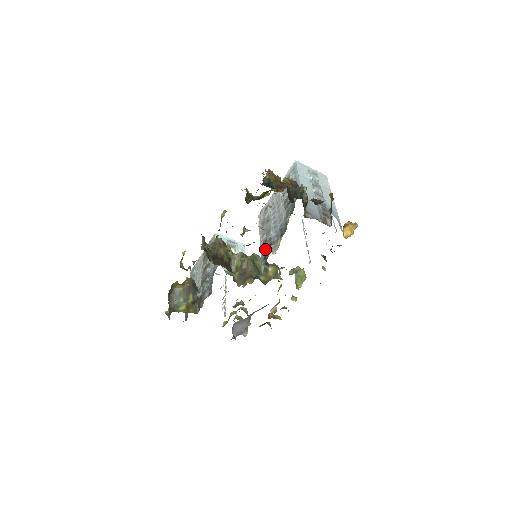
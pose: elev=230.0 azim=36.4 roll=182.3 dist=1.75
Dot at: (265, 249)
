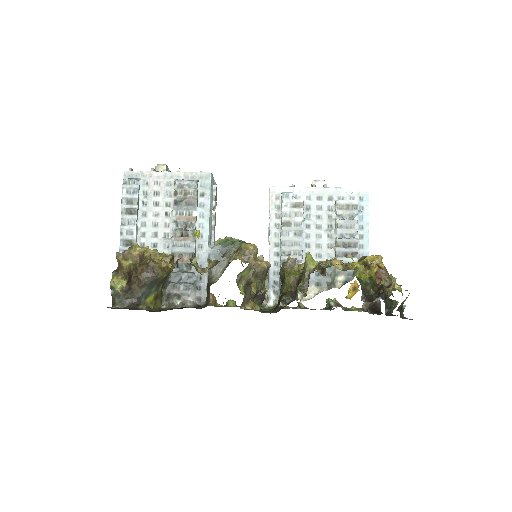
Dot at: occluded
